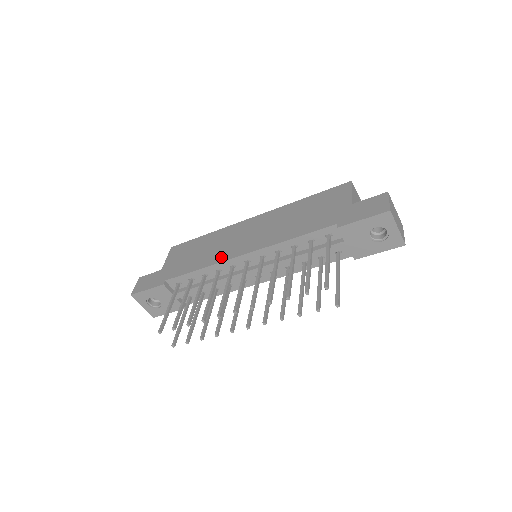
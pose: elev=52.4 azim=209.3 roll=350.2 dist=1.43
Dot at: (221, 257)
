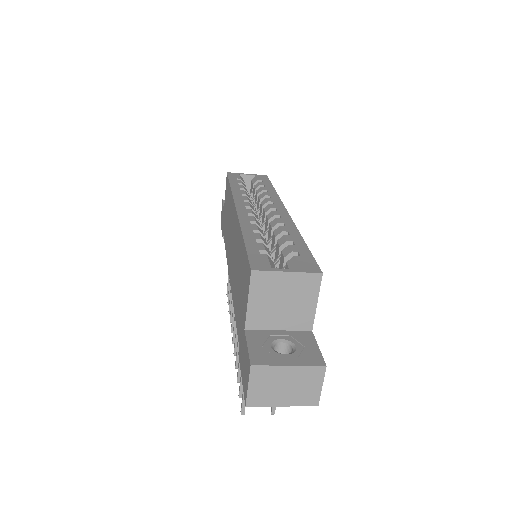
Dot at: (227, 255)
